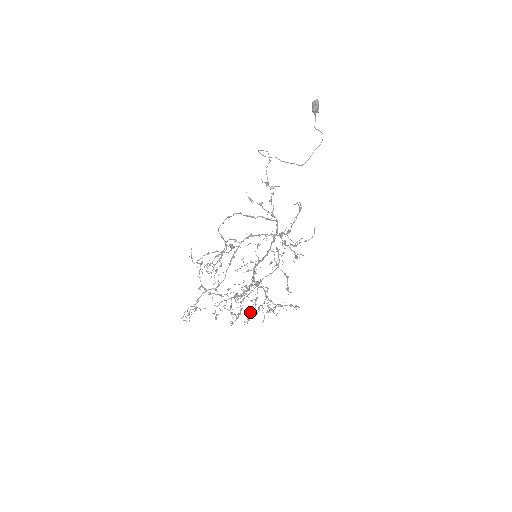
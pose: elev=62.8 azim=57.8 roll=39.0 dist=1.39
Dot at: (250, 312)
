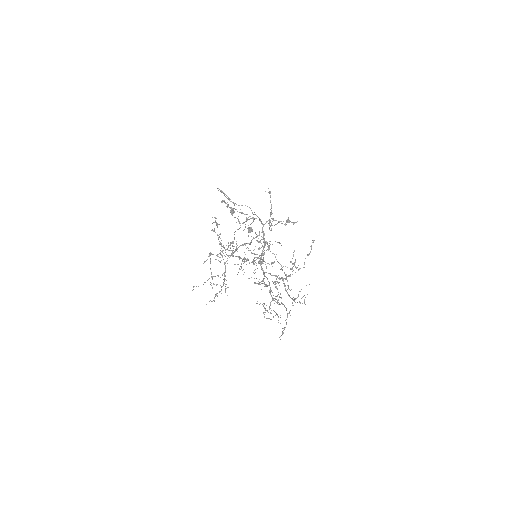
Dot at: (276, 281)
